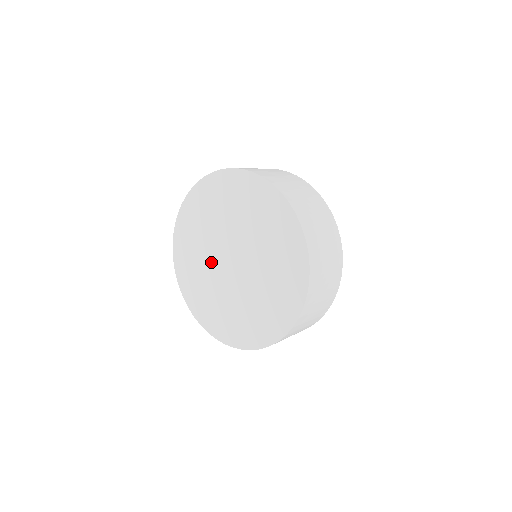
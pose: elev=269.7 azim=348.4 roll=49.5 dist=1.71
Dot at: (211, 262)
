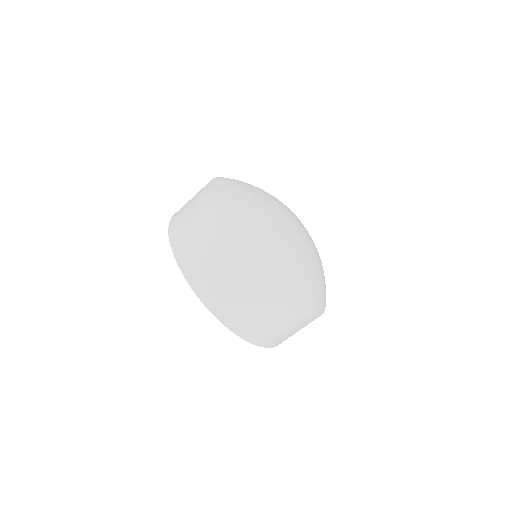
Dot at: occluded
